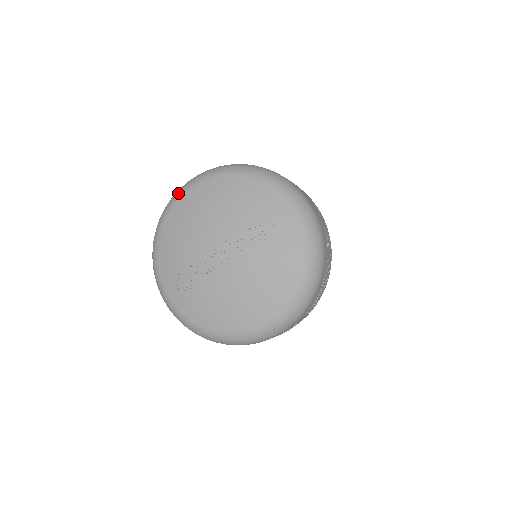
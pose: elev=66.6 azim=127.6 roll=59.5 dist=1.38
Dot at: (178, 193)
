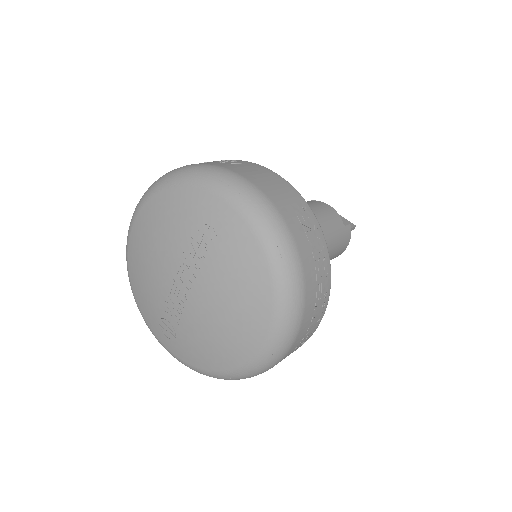
Dot at: occluded
